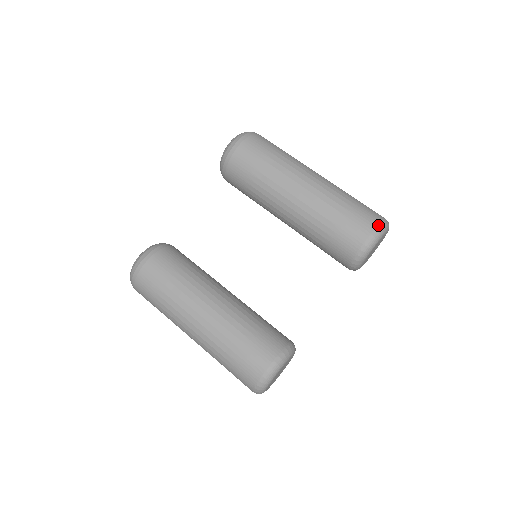
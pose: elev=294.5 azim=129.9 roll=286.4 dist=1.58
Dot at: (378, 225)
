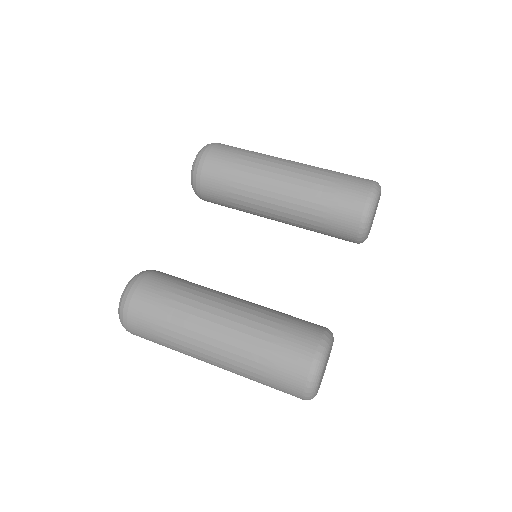
Dot at: (372, 183)
